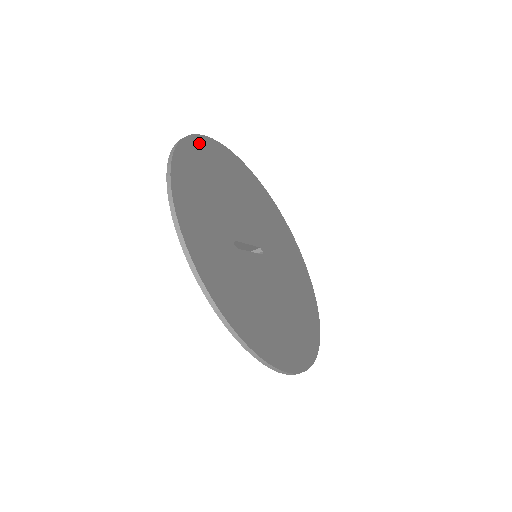
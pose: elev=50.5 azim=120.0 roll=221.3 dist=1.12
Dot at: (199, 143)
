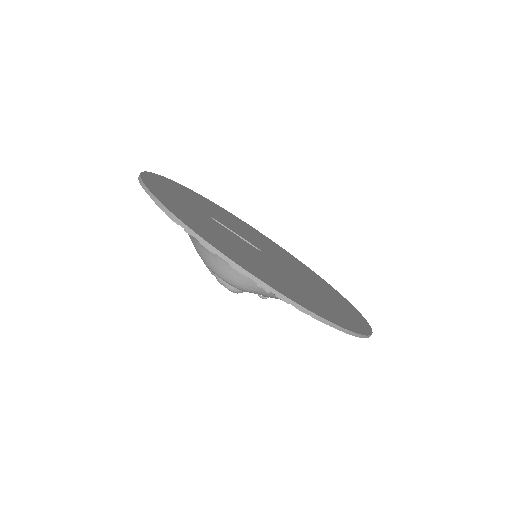
Dot at: (217, 206)
